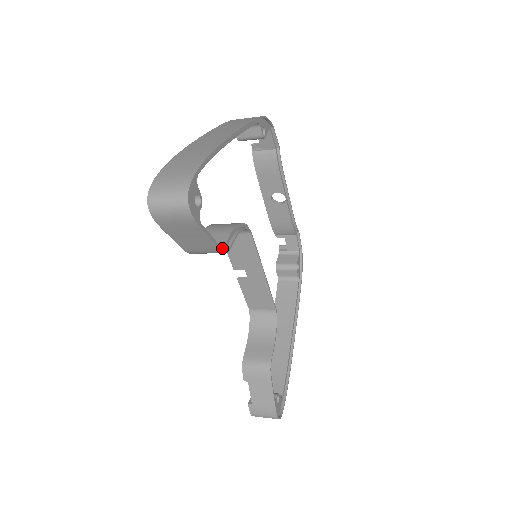
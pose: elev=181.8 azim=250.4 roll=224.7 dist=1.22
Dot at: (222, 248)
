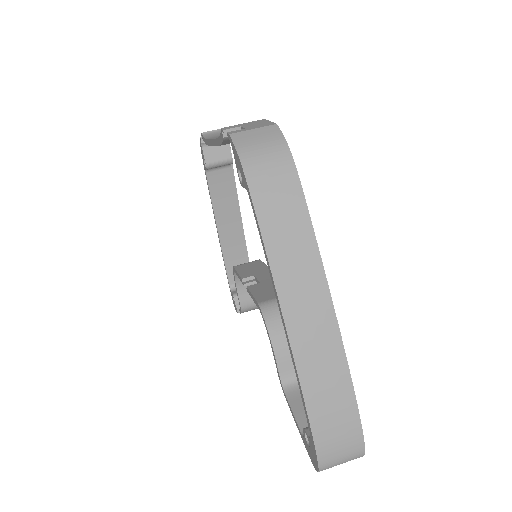
Dot at: occluded
